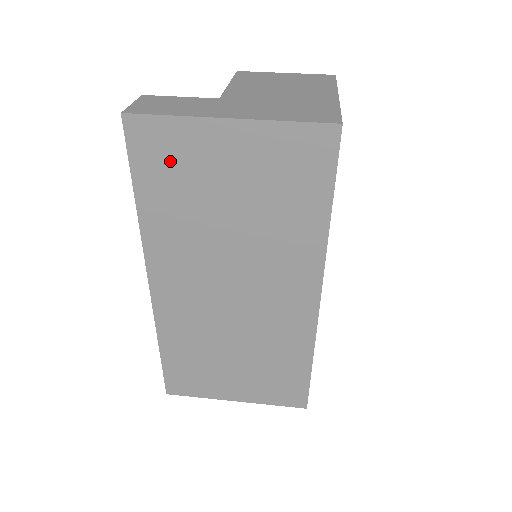
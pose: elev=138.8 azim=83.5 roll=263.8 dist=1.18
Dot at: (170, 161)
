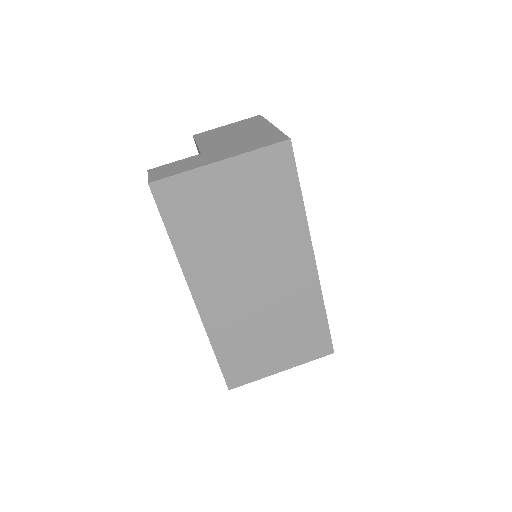
Dot at: (188, 203)
